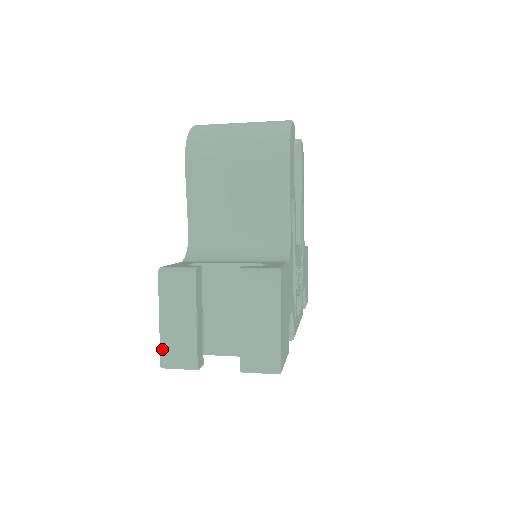
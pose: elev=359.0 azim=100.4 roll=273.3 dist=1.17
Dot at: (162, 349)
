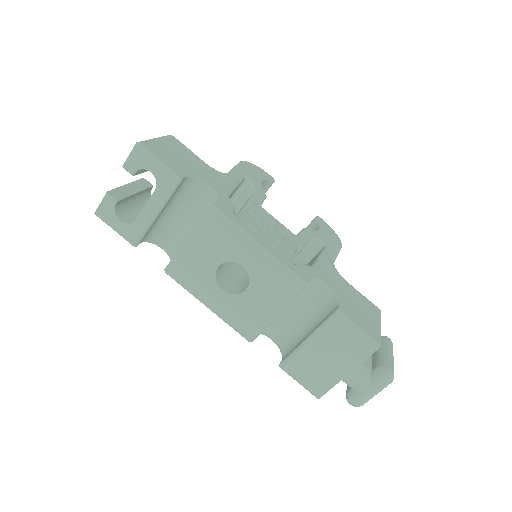
Dot at: occluded
